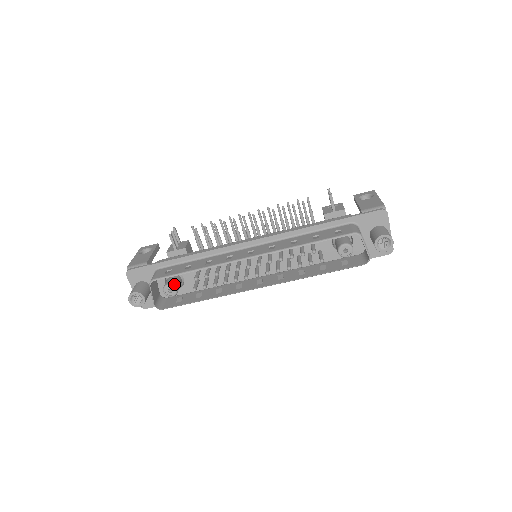
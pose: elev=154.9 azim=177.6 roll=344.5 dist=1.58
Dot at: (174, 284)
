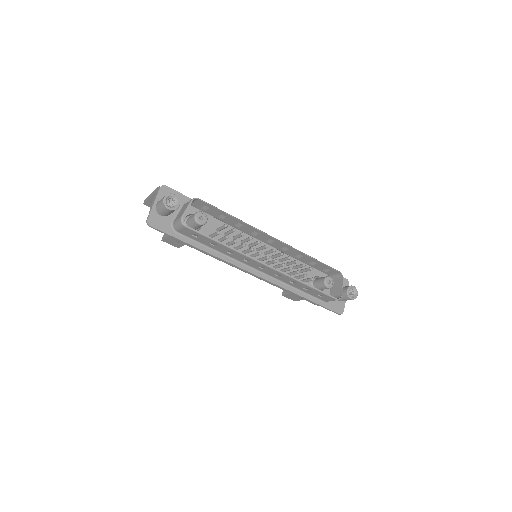
Dot at: (206, 217)
